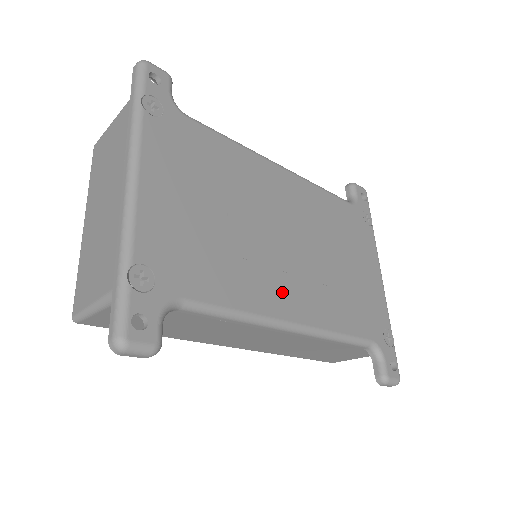
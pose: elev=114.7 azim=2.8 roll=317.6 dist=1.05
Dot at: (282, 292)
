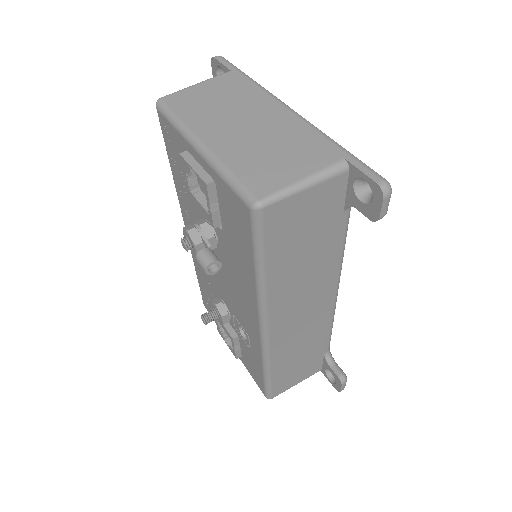
Dot at: occluded
